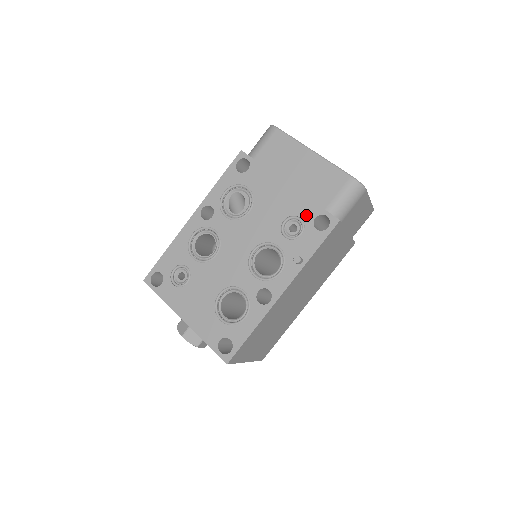
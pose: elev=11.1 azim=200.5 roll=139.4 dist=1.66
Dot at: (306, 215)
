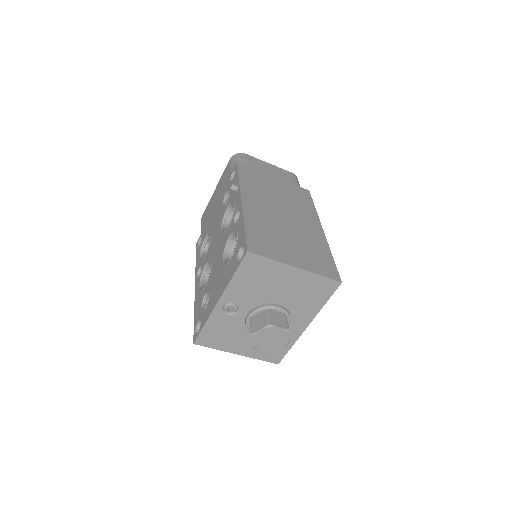
Dot at: (227, 188)
